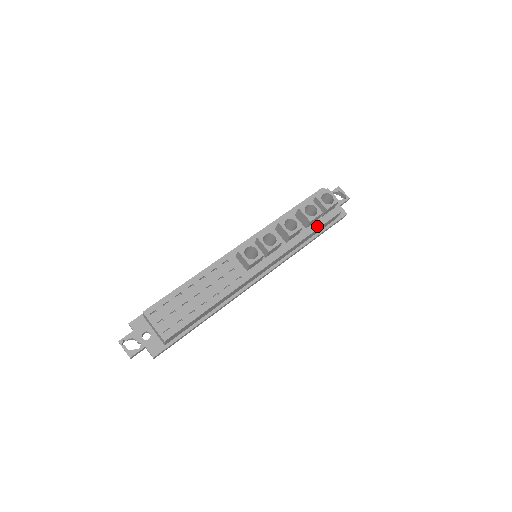
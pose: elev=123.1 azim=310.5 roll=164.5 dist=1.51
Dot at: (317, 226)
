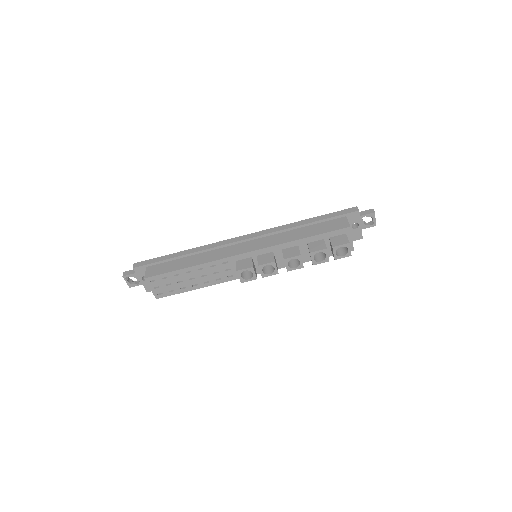
Dot at: occluded
